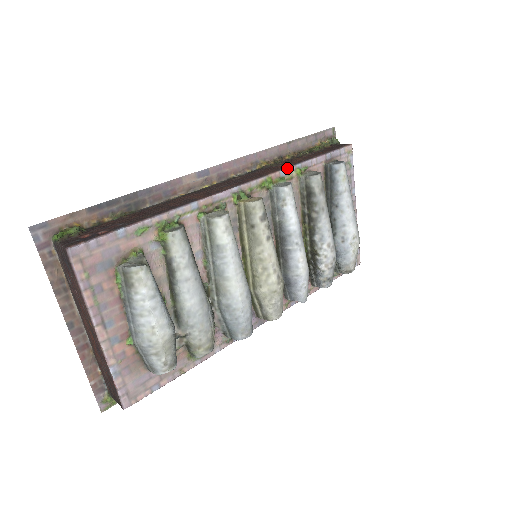
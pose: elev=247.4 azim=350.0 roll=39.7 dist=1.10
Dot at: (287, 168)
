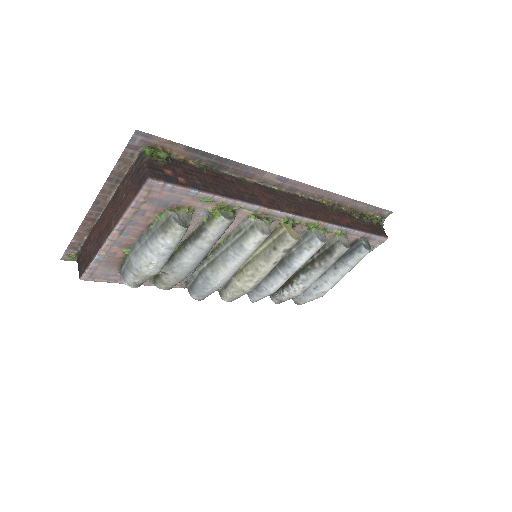
Dot at: (335, 225)
